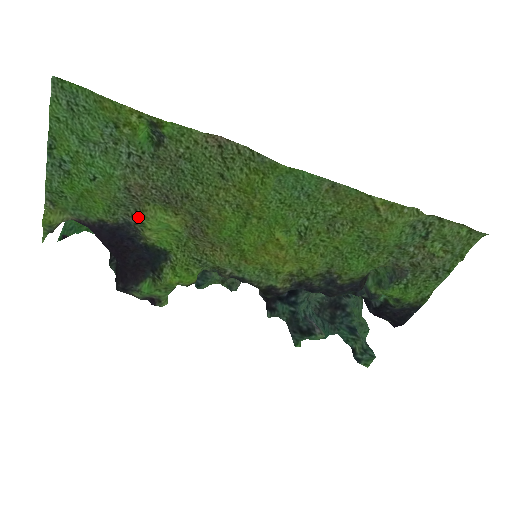
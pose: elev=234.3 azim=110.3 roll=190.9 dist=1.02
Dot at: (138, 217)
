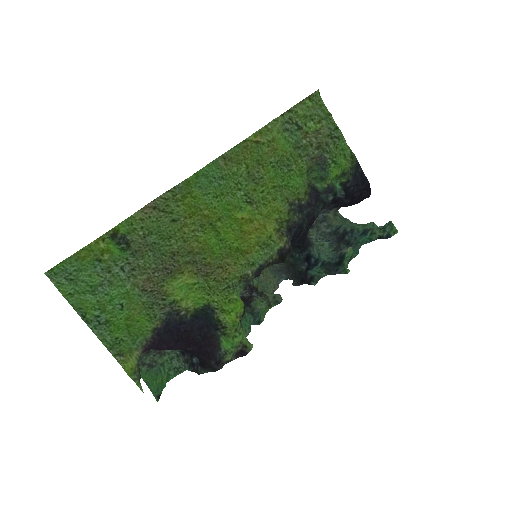
Dot at: (167, 300)
